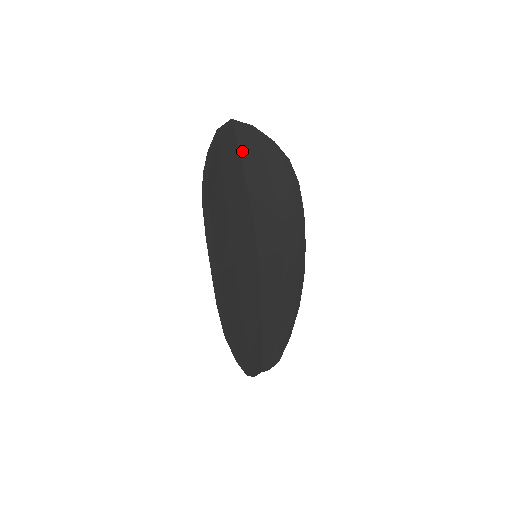
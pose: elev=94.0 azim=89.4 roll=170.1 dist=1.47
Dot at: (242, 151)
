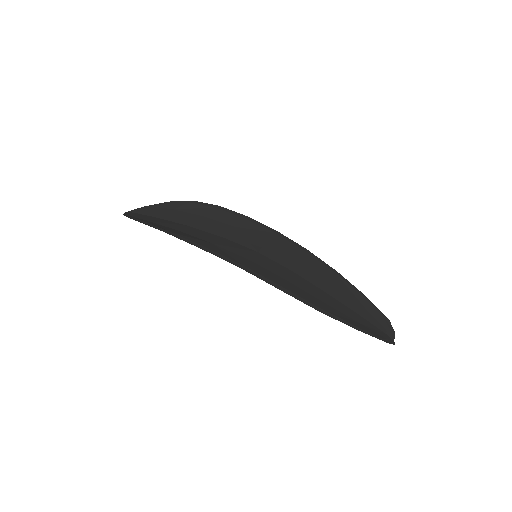
Dot at: (157, 216)
